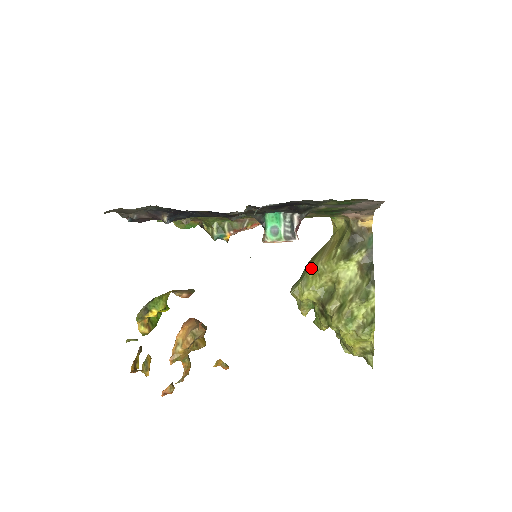
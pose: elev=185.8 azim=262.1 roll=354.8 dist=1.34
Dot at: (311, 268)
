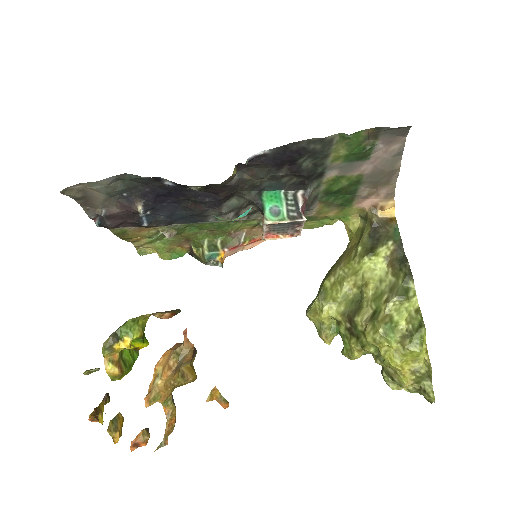
Dot at: (328, 278)
